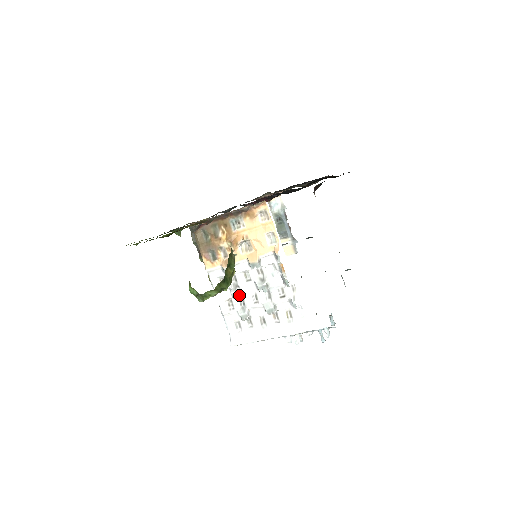
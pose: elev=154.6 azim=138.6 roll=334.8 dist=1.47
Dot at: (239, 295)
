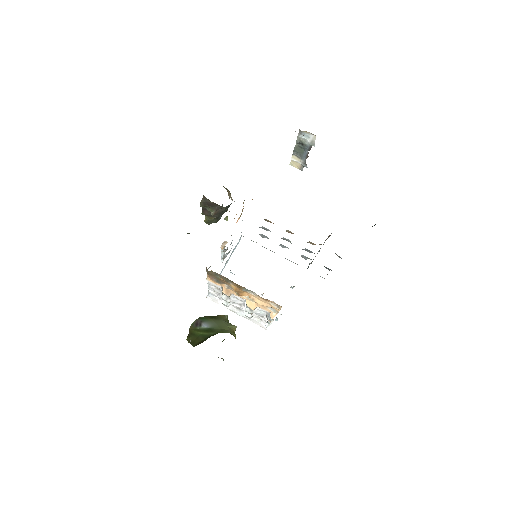
Dot at: (228, 302)
